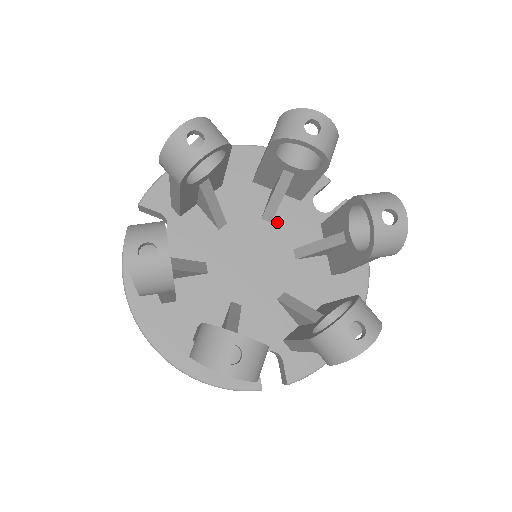
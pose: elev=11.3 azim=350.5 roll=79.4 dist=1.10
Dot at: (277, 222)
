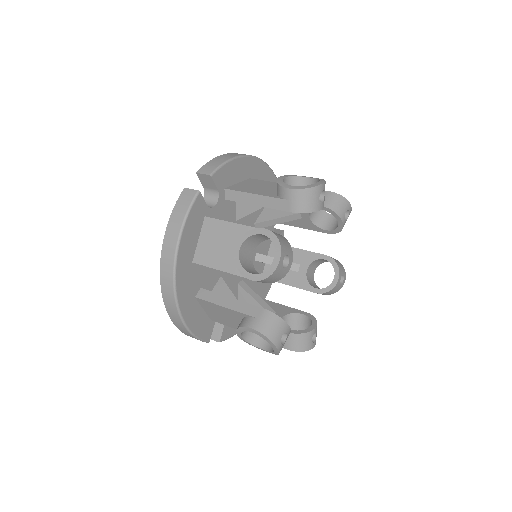
Dot at: occluded
